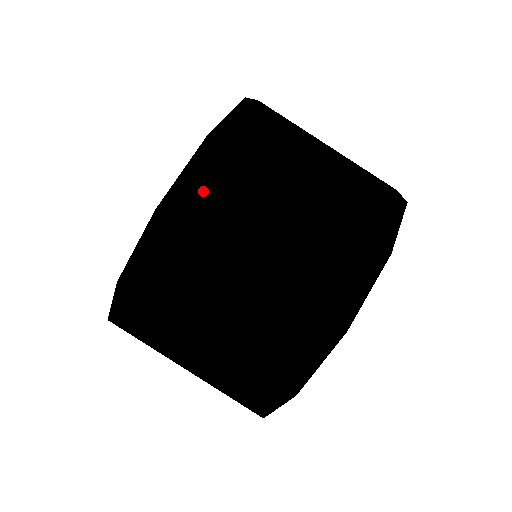
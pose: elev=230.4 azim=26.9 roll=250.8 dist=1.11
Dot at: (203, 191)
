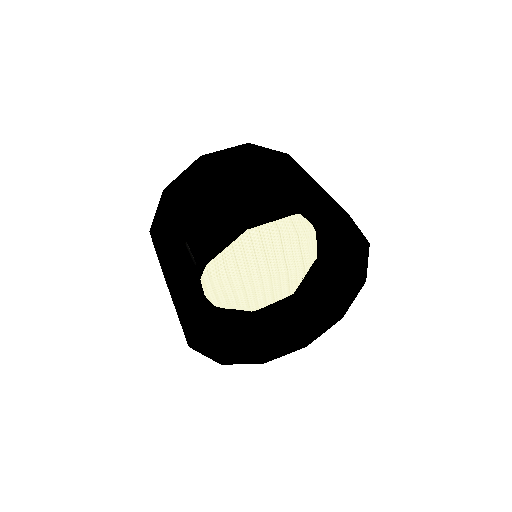
Dot at: (184, 182)
